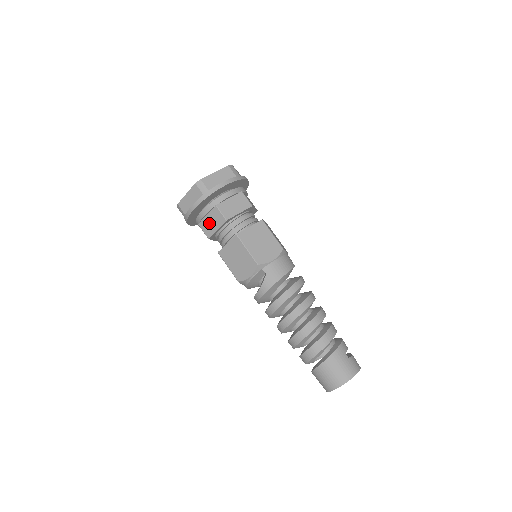
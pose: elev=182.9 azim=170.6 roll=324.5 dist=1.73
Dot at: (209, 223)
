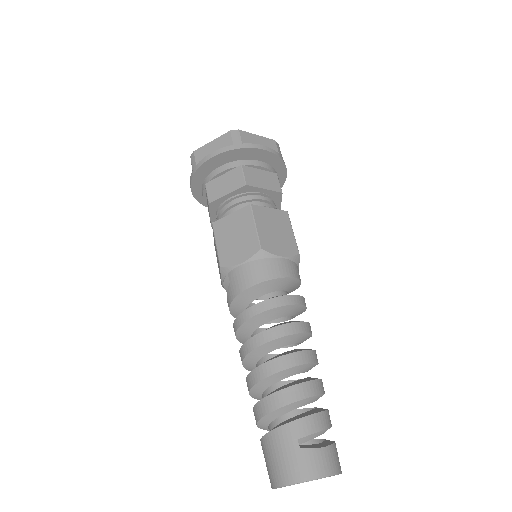
Dot at: occluded
